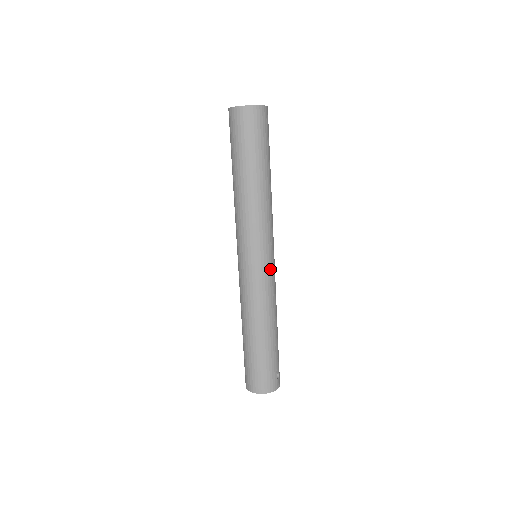
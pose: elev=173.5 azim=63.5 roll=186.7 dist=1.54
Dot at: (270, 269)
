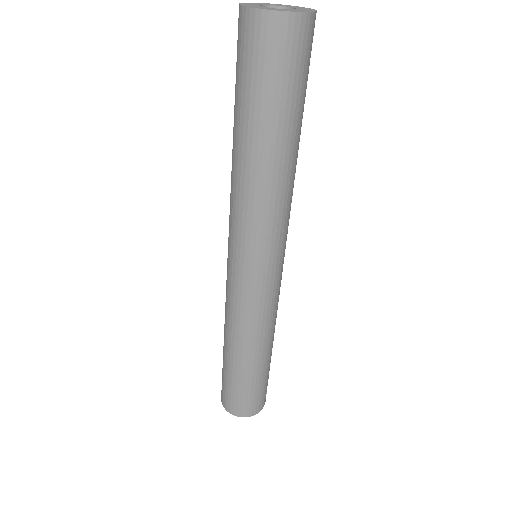
Dot at: (280, 278)
